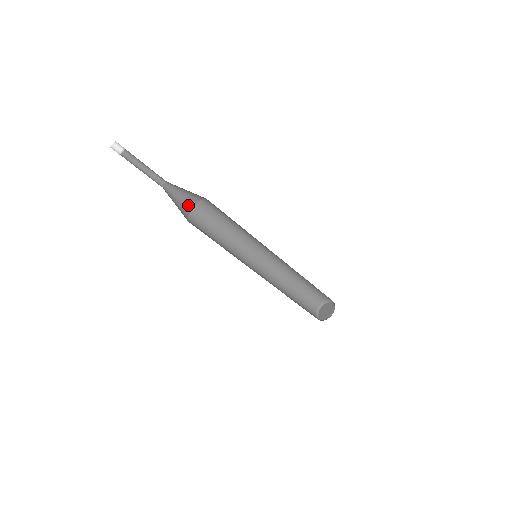
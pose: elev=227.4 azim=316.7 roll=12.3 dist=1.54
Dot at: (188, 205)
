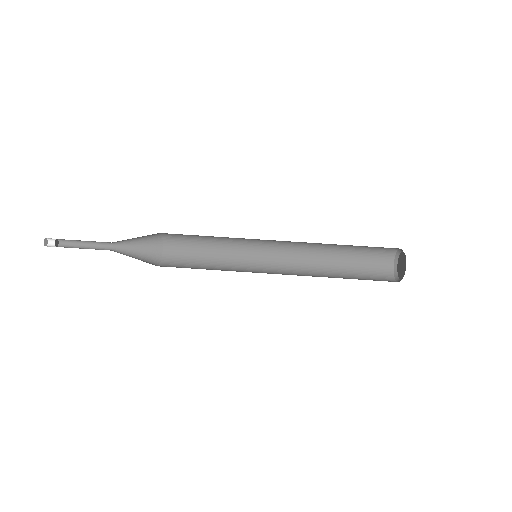
Dot at: occluded
